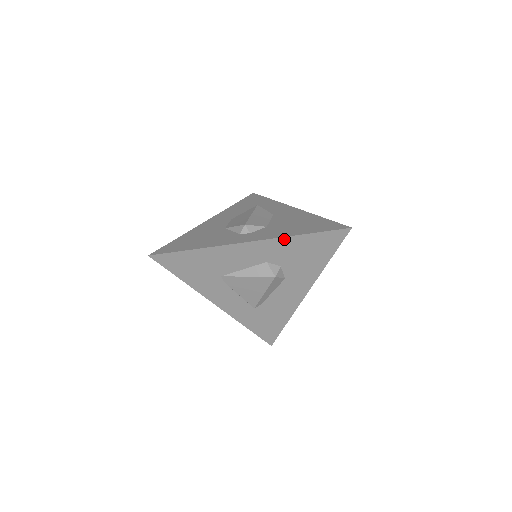
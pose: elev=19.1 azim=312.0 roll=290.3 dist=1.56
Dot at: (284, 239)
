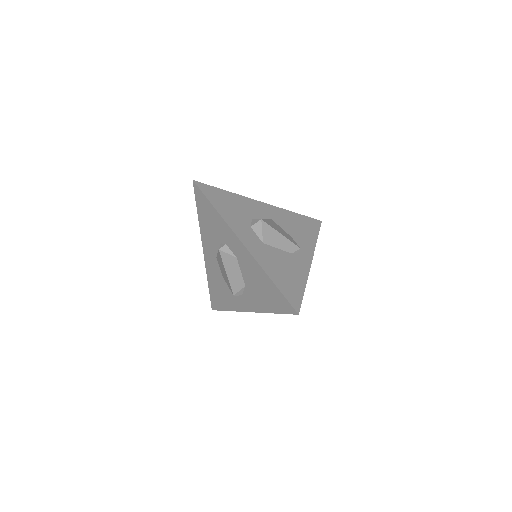
Dot at: (265, 311)
